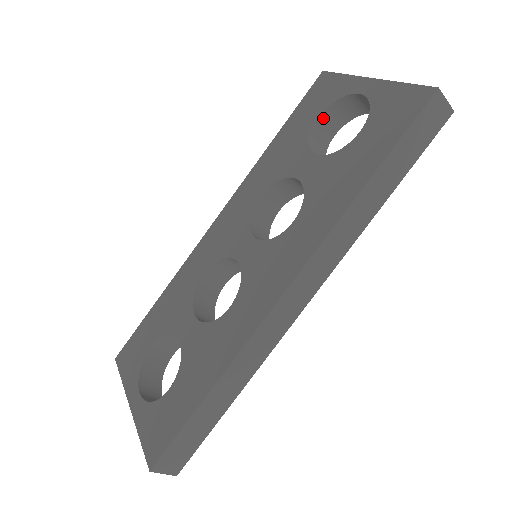
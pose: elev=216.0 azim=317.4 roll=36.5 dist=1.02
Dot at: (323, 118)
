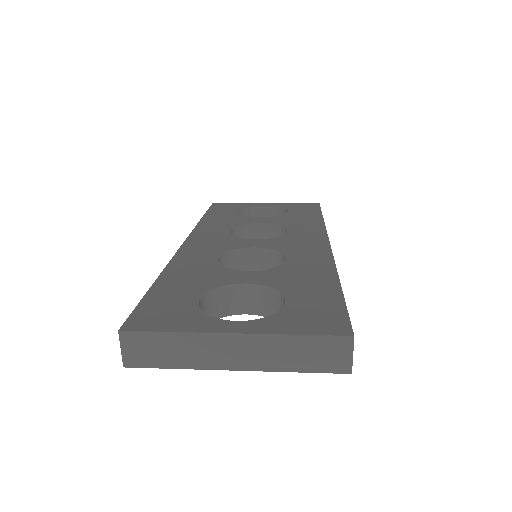
Dot at: occluded
